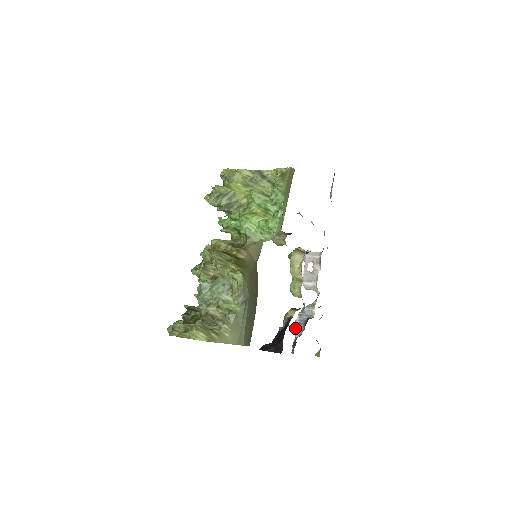
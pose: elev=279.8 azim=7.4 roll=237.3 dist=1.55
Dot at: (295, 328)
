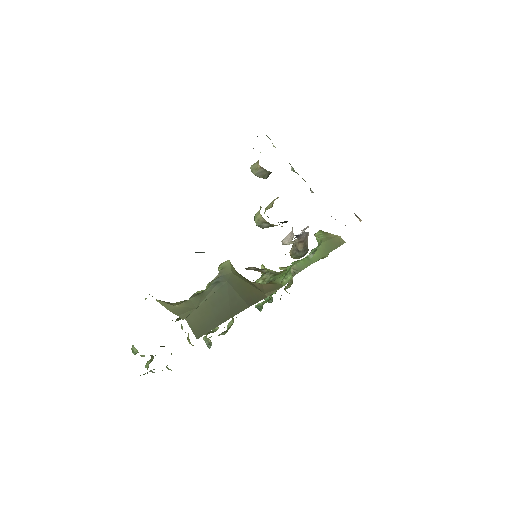
Dot at: occluded
